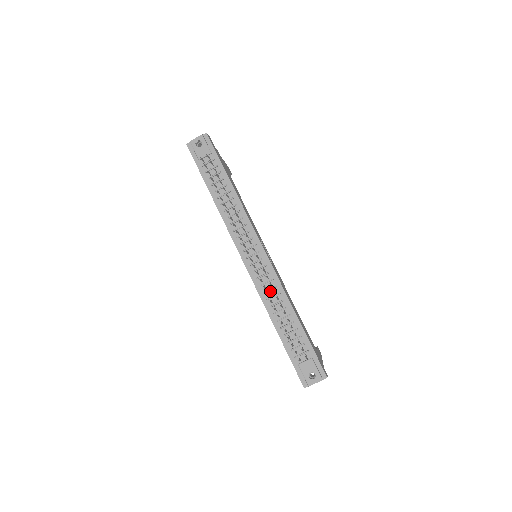
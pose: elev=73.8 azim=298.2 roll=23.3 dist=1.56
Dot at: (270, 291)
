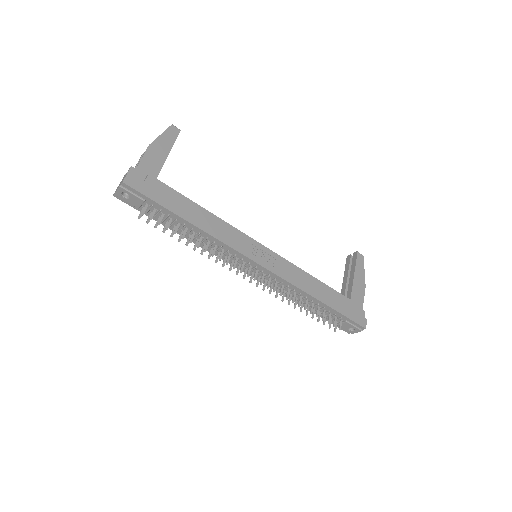
Dot at: (285, 289)
